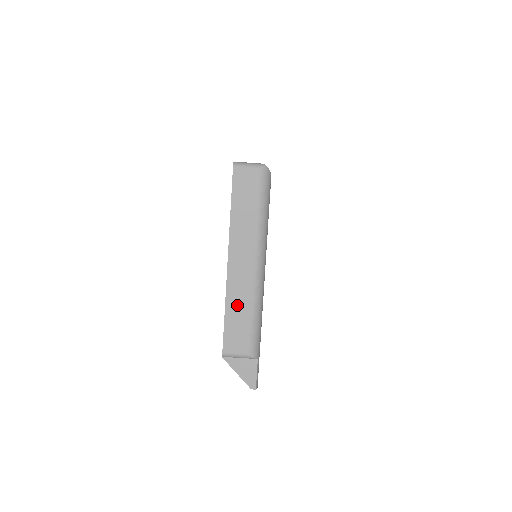
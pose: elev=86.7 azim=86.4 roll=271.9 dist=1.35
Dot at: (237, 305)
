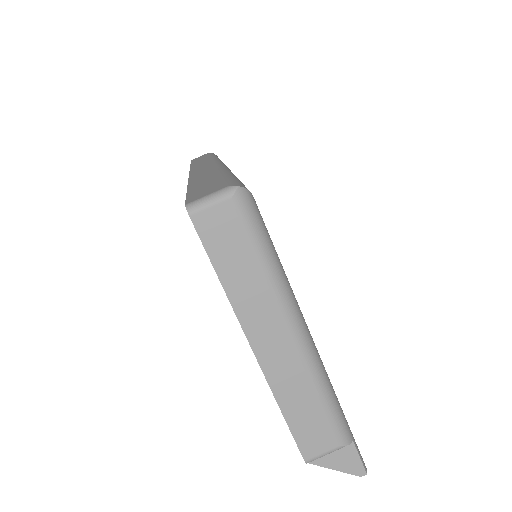
Dot at: (295, 397)
